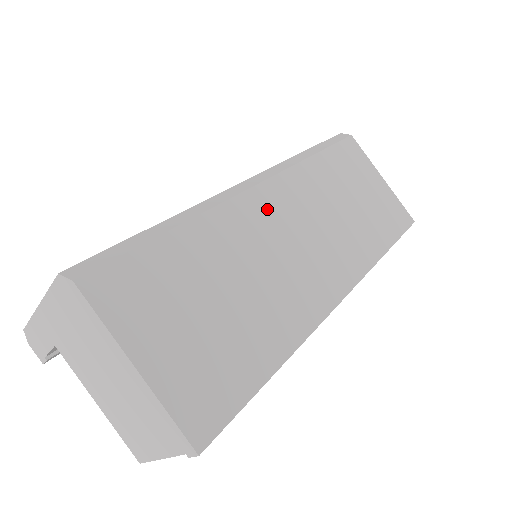
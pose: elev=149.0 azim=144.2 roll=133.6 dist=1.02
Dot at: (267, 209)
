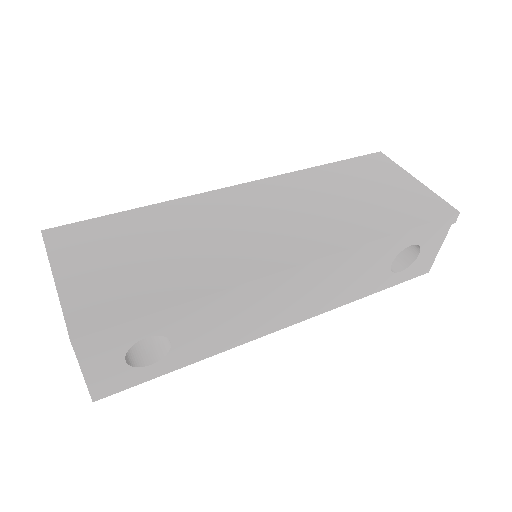
Dot at: (238, 200)
